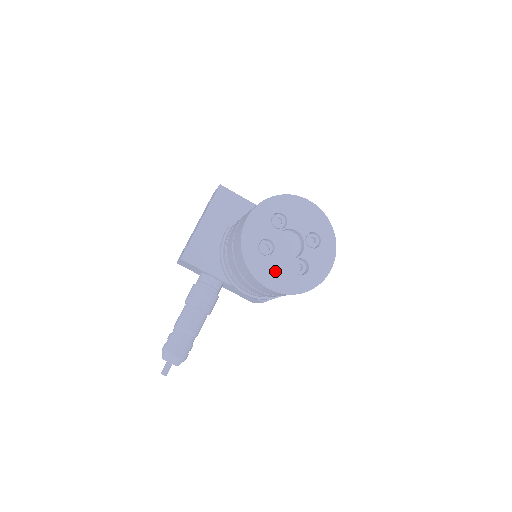
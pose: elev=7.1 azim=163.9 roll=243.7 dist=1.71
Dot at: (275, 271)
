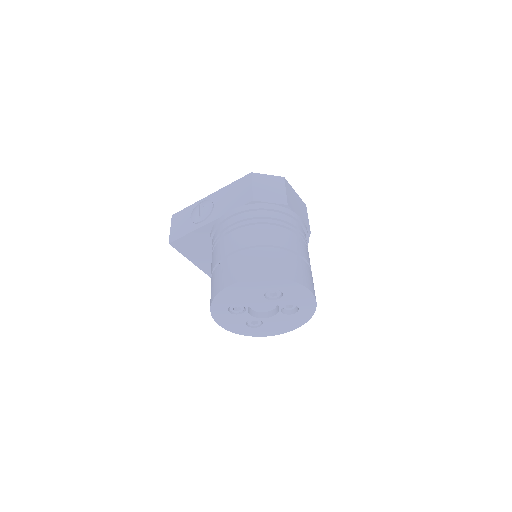
Dot at: (279, 325)
